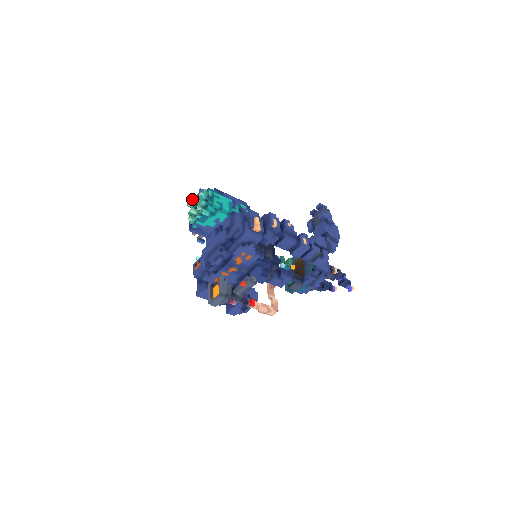
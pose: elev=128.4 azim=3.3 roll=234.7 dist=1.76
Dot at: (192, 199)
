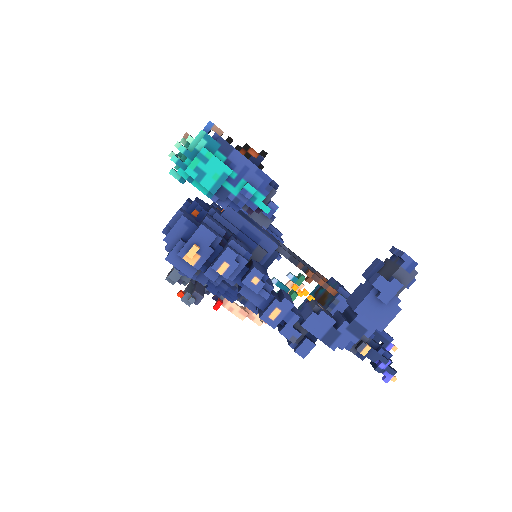
Dot at: (184, 135)
